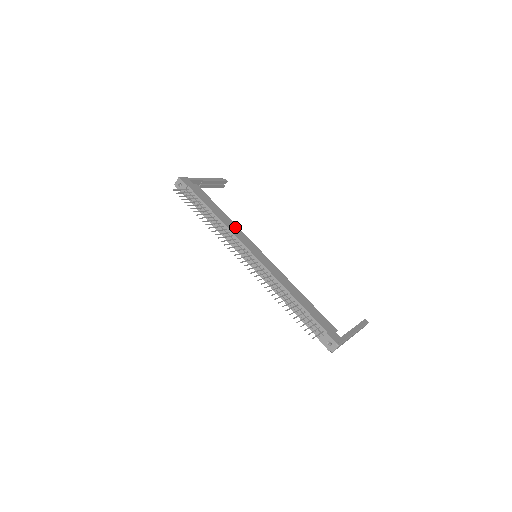
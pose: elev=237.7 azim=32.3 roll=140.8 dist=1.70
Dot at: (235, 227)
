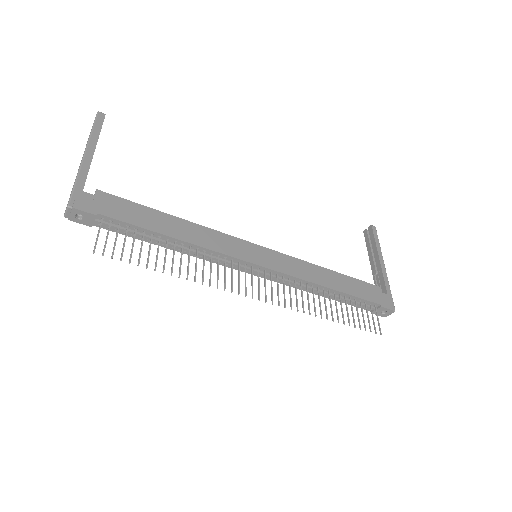
Dot at: (208, 234)
